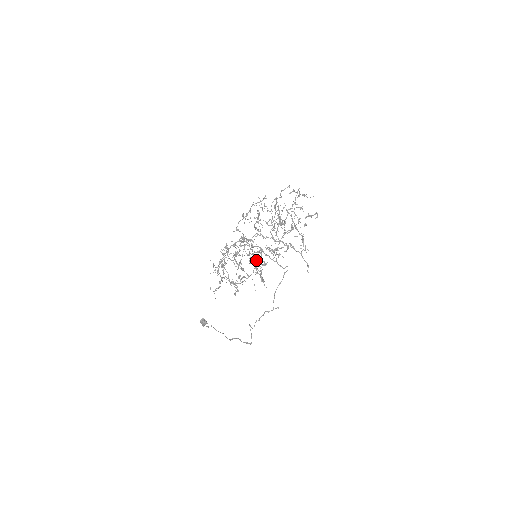
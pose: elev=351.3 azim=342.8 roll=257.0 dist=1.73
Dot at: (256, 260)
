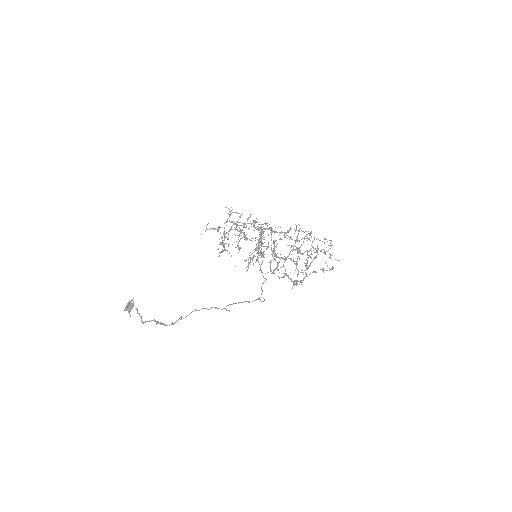
Dot at: (247, 269)
